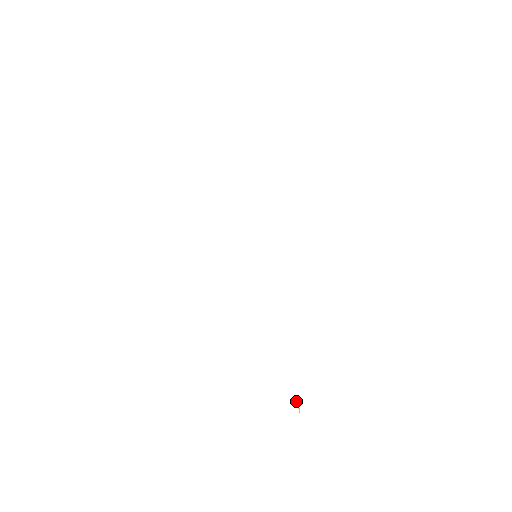
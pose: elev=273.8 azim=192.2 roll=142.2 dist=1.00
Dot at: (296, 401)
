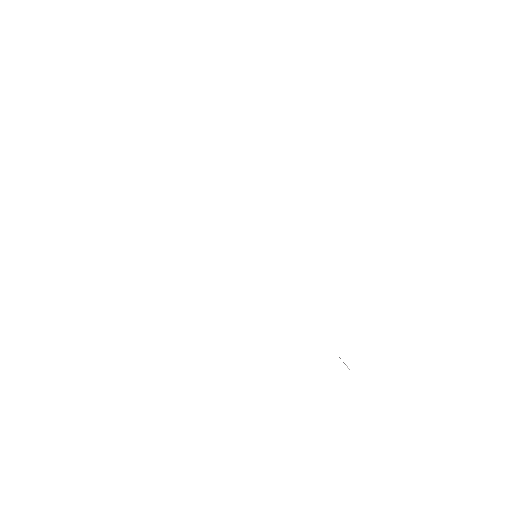
Dot at: occluded
